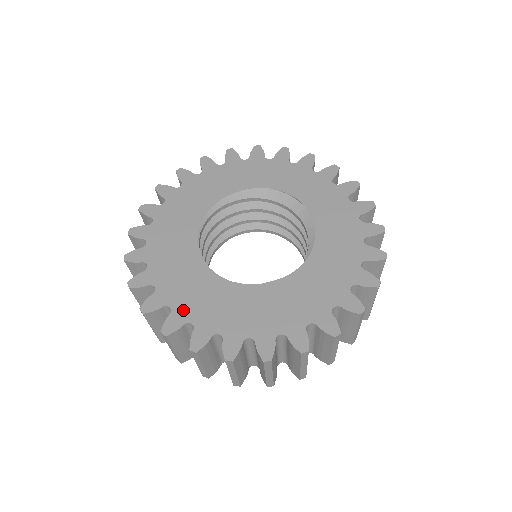
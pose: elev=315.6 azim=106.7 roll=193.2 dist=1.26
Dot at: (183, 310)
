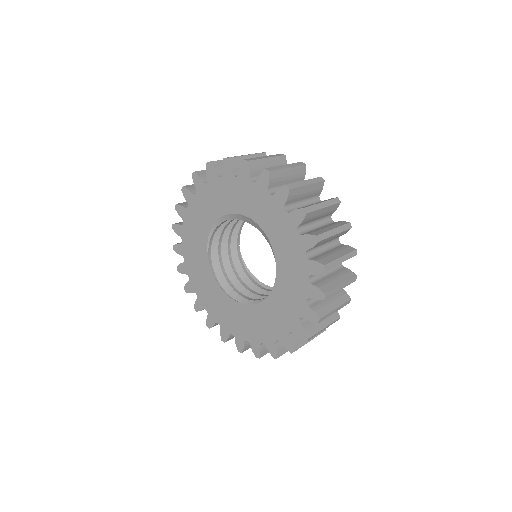
Dot at: (202, 300)
